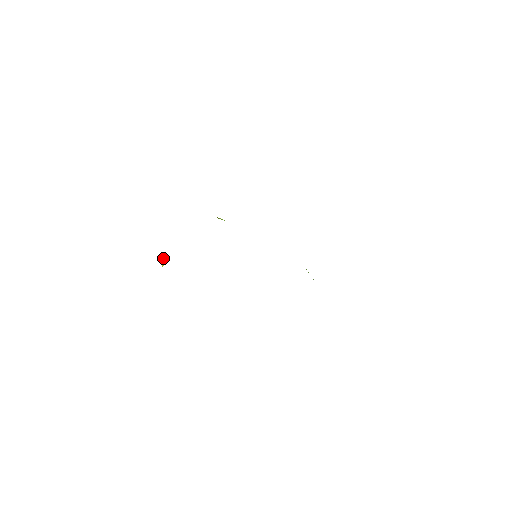
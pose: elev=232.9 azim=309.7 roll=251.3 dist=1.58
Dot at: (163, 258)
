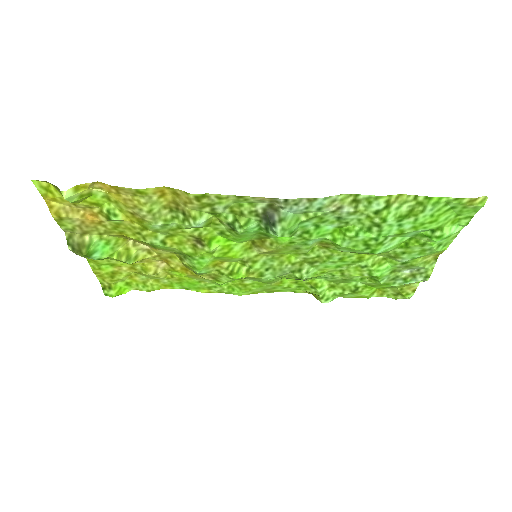
Dot at: (97, 188)
